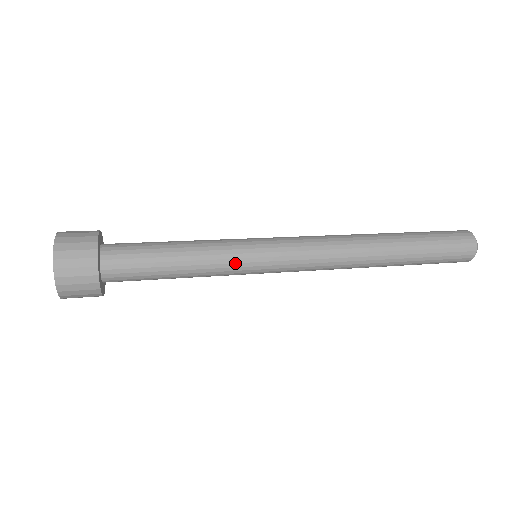
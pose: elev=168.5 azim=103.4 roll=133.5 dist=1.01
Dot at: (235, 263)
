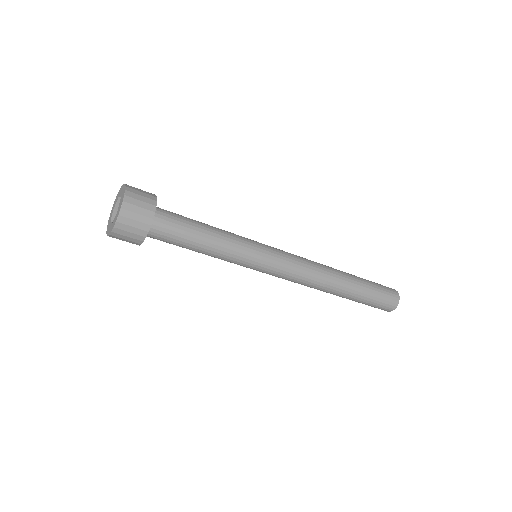
Dot at: (246, 239)
